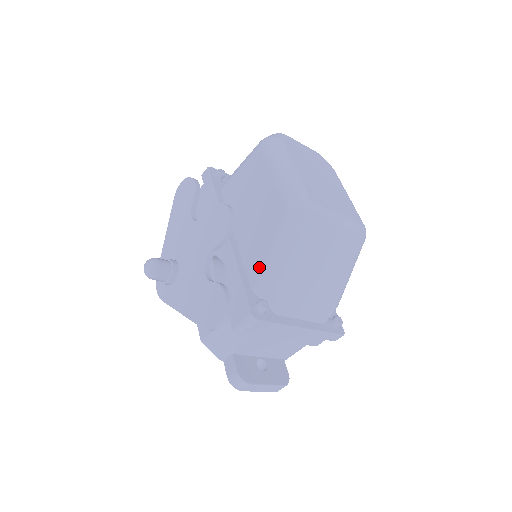
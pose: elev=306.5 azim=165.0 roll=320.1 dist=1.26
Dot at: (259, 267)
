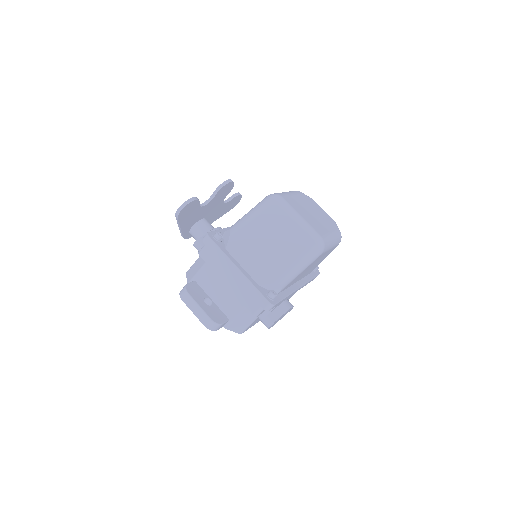
Dot at: occluded
